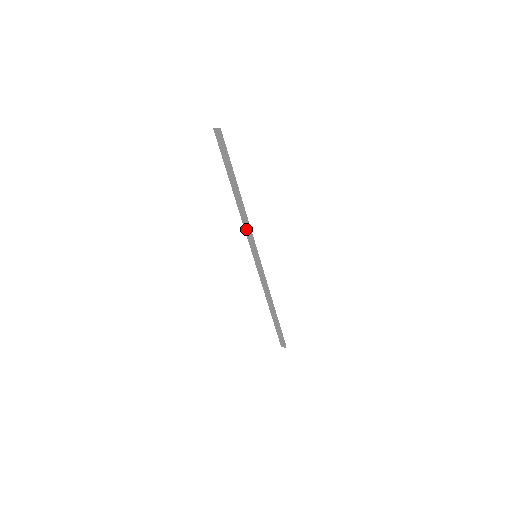
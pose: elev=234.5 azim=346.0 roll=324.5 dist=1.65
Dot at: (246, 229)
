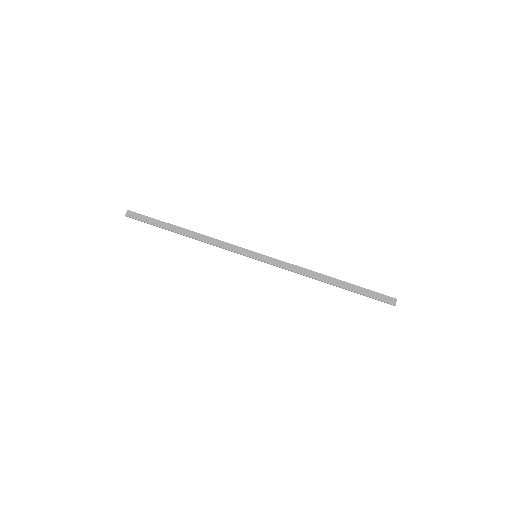
Dot at: (222, 246)
